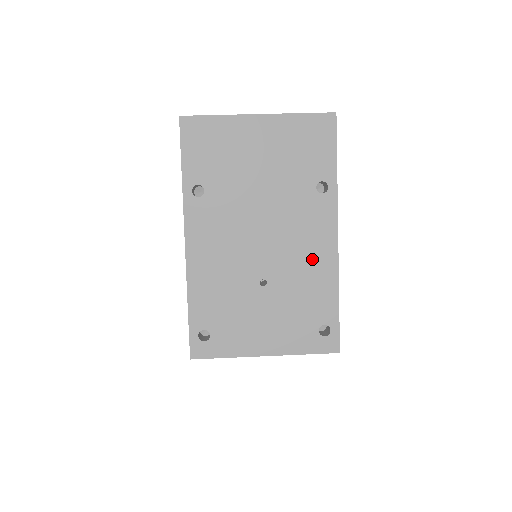
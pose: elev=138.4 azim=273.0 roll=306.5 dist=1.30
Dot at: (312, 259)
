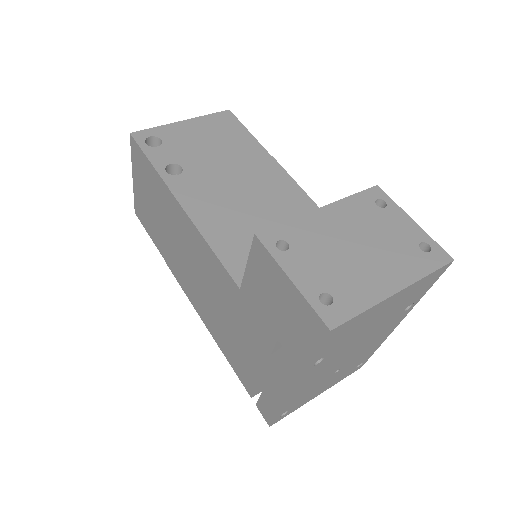
Dot at: (375, 343)
